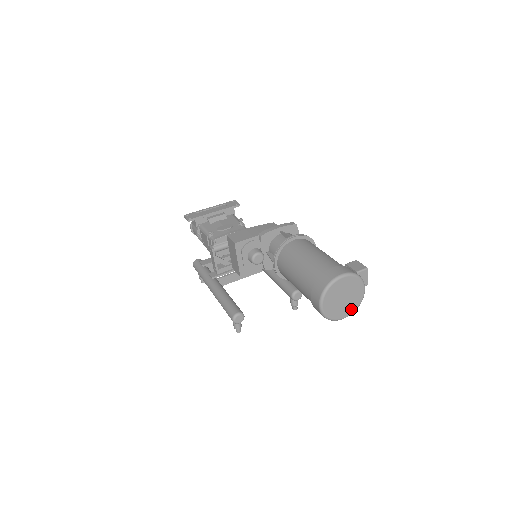
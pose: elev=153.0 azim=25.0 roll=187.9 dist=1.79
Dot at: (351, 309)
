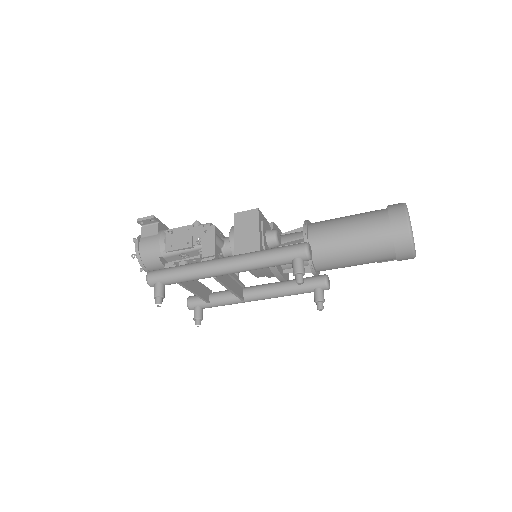
Dot at: occluded
